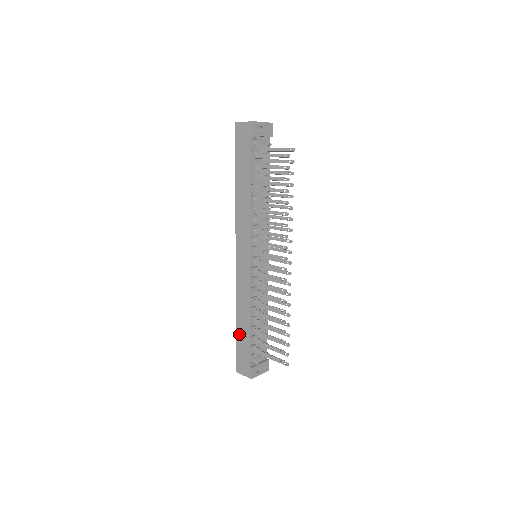
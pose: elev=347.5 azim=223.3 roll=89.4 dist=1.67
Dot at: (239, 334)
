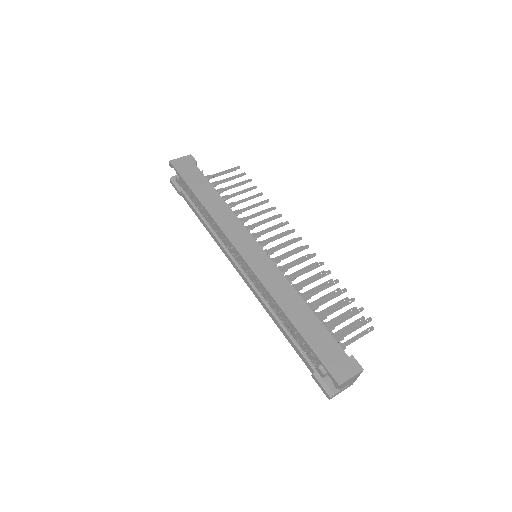
Dot at: (306, 331)
